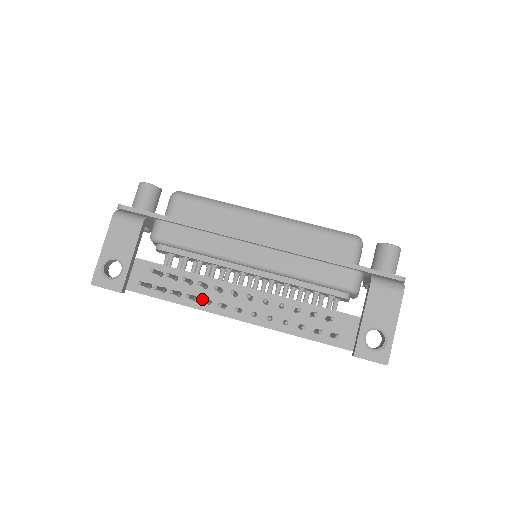
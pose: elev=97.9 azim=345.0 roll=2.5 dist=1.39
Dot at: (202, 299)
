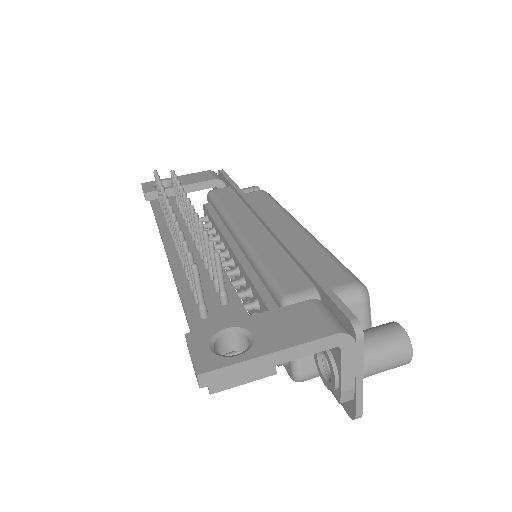
Dot at: (165, 192)
